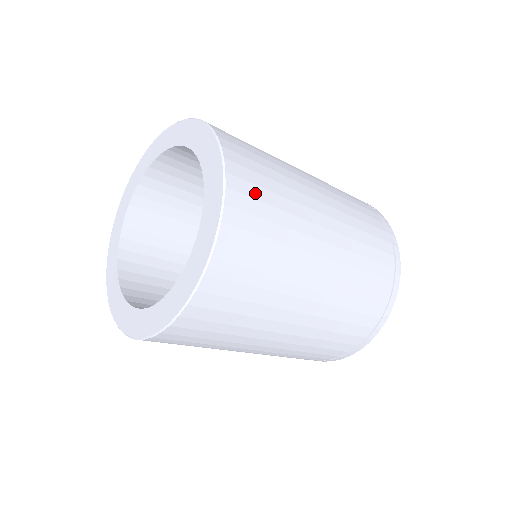
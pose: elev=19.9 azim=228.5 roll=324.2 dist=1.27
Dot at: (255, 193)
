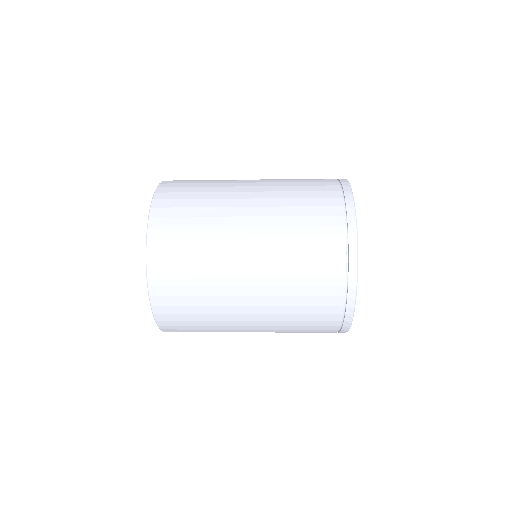
Dot at: (173, 223)
